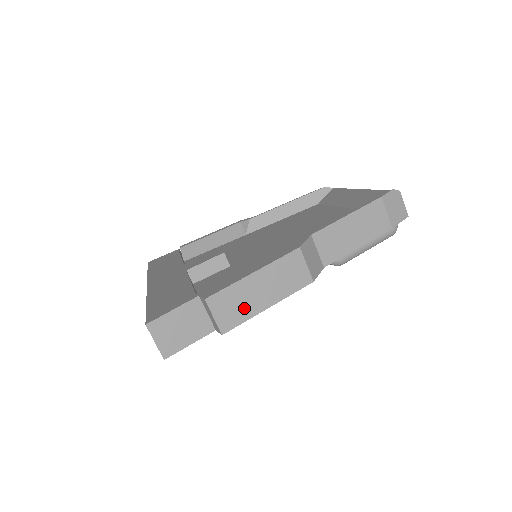
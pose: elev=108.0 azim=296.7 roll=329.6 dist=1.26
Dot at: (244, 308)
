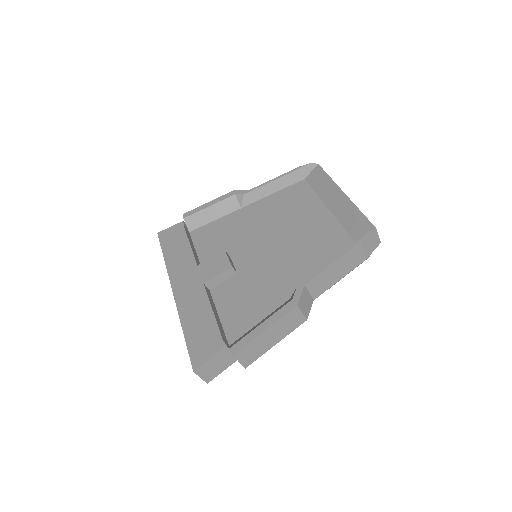
Dot at: (259, 351)
